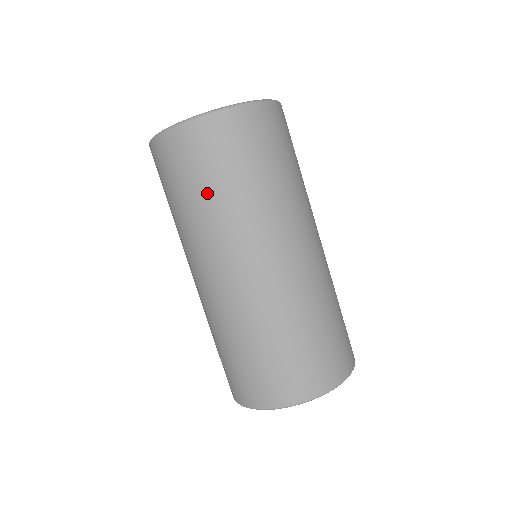
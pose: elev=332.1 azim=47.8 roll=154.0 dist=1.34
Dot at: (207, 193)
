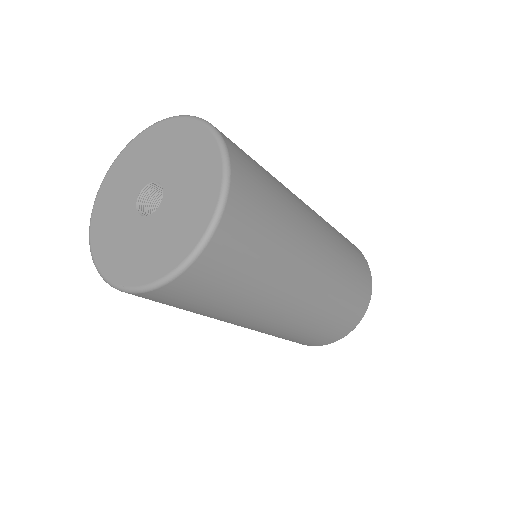
Dot at: (232, 299)
